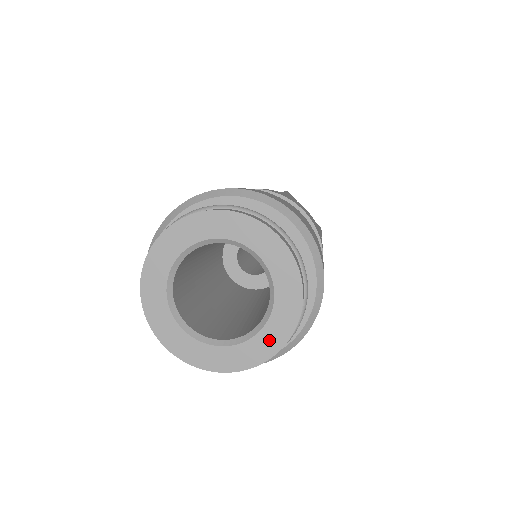
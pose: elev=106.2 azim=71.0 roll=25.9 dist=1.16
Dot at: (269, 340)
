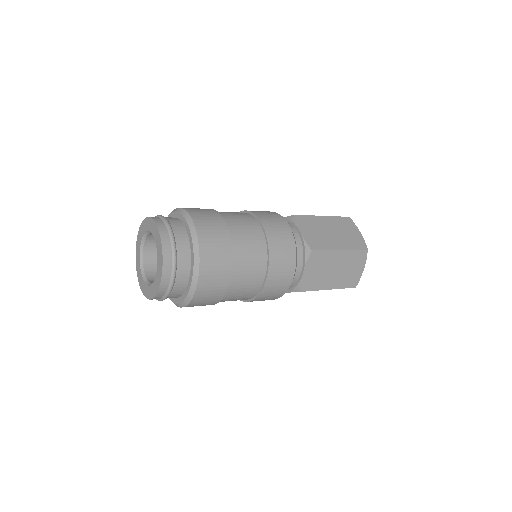
Dot at: (156, 285)
